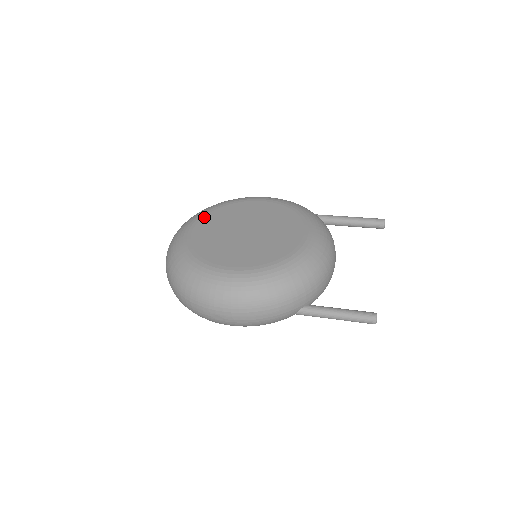
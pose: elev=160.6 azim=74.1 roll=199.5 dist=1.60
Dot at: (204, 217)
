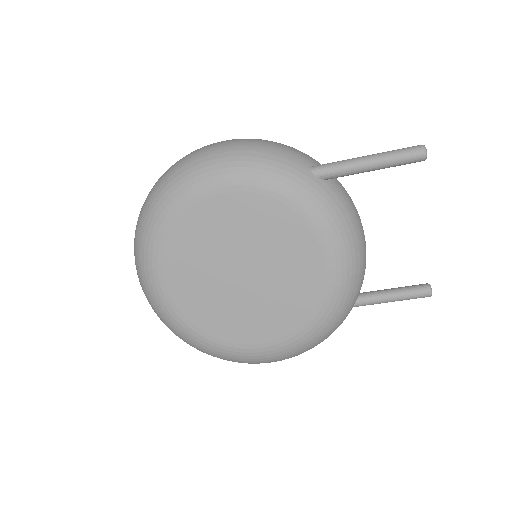
Dot at: occluded
